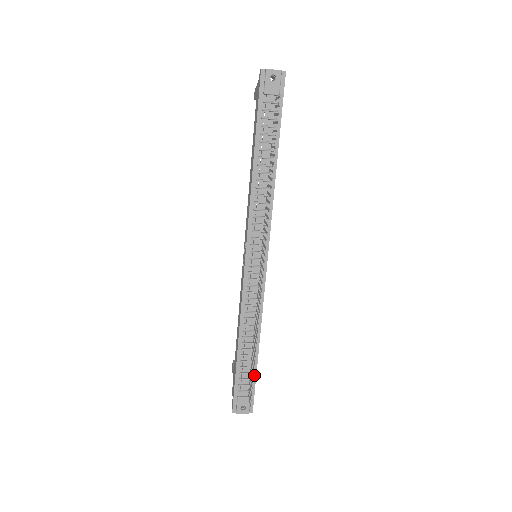
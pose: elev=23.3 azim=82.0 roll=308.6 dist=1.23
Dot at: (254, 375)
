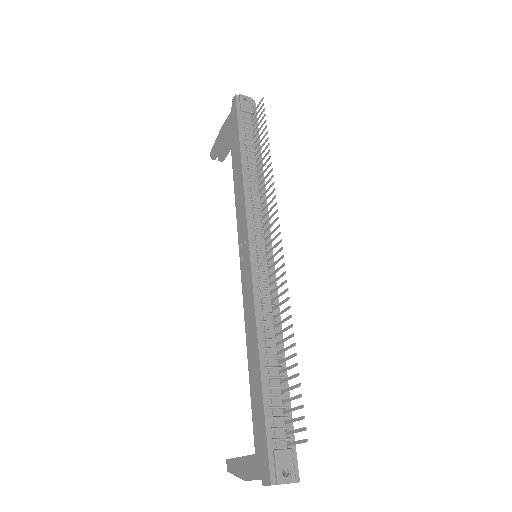
Dot at: occluded
